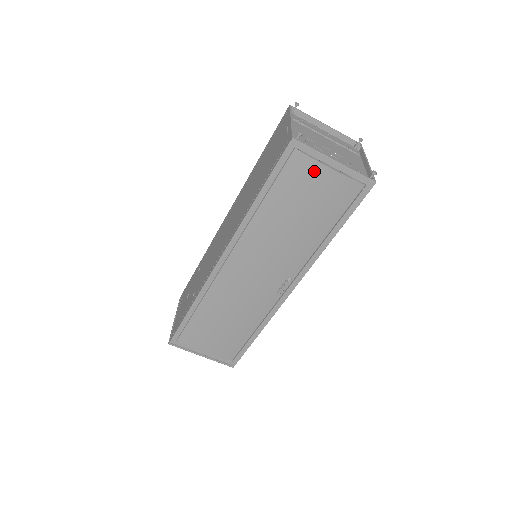
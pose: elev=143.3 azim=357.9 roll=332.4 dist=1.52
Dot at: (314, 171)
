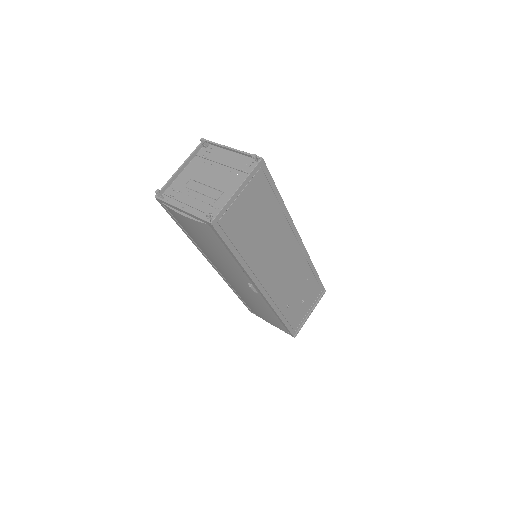
Dot at: (180, 217)
